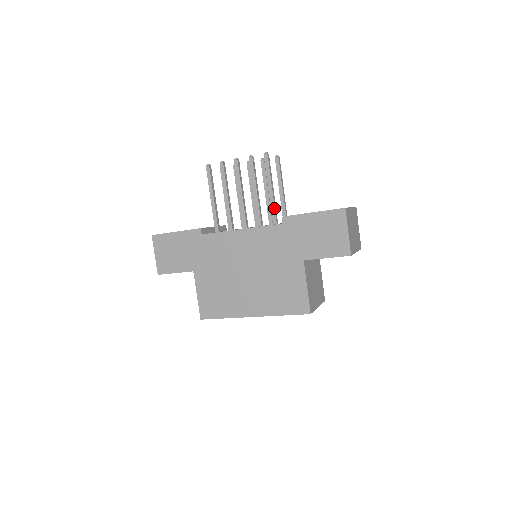
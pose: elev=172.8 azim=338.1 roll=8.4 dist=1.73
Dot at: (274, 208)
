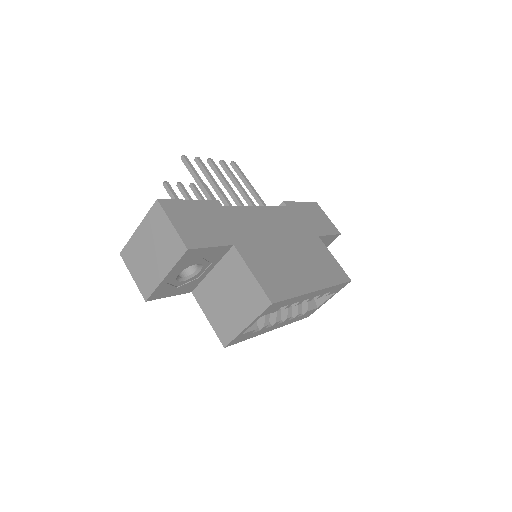
Dot at: occluded
